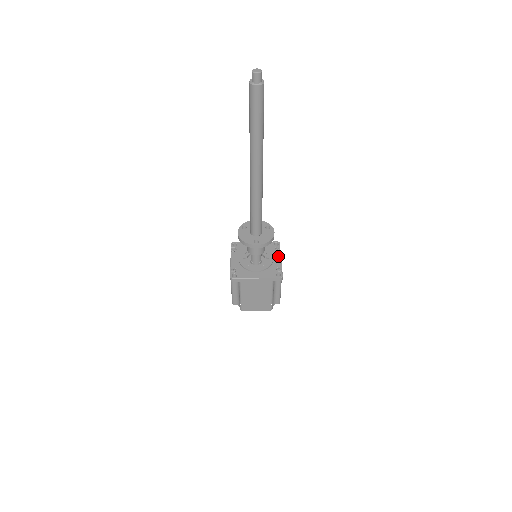
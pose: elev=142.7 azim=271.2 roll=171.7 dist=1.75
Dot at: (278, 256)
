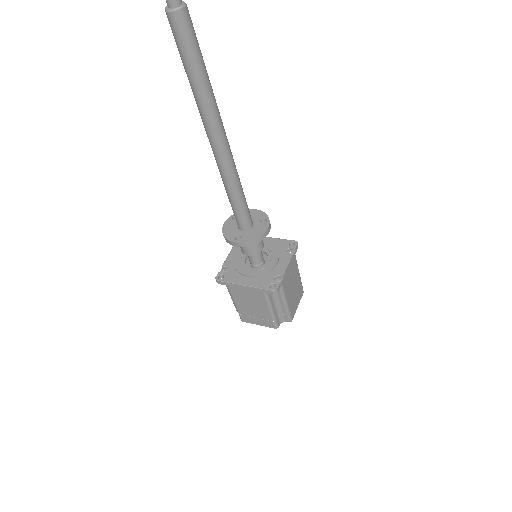
Dot at: (285, 260)
